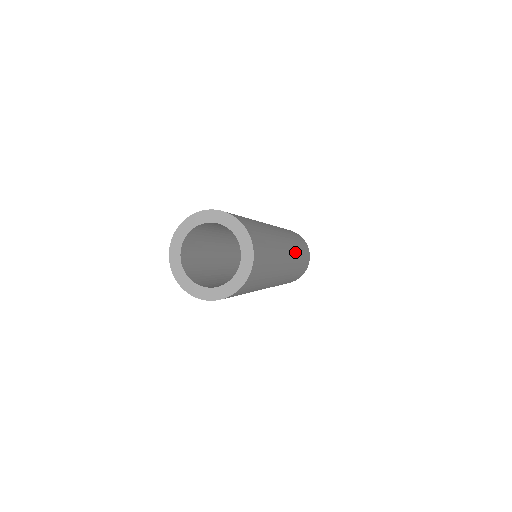
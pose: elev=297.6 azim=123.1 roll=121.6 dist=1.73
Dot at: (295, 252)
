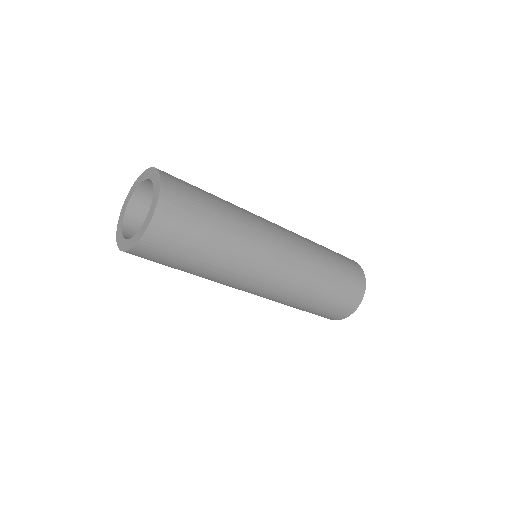
Dot at: (297, 286)
